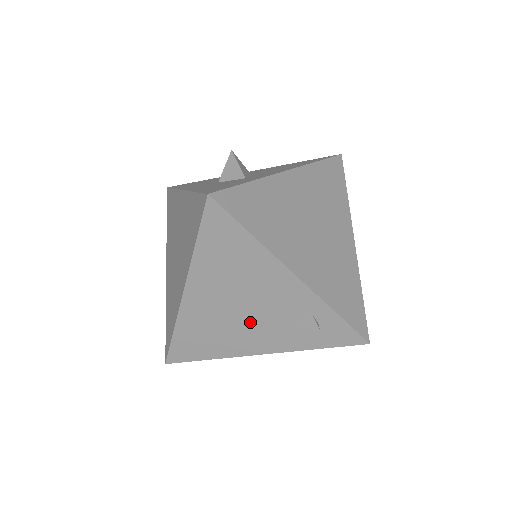
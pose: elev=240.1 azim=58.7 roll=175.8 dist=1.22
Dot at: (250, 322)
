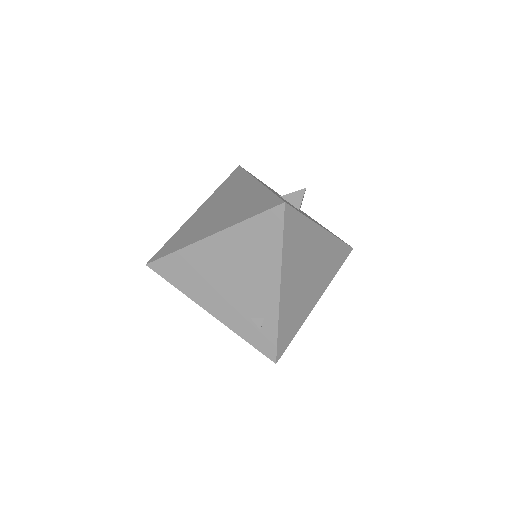
Dot at: (225, 289)
